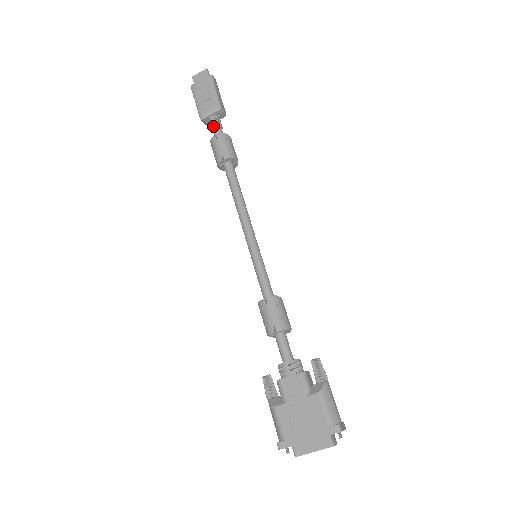
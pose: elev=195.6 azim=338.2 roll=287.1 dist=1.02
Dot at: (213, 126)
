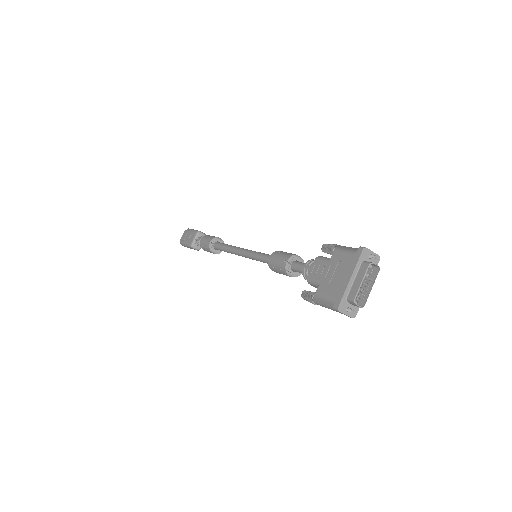
Dot at: (199, 241)
